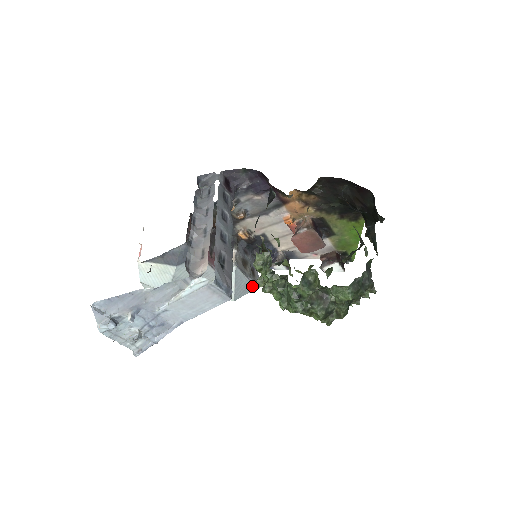
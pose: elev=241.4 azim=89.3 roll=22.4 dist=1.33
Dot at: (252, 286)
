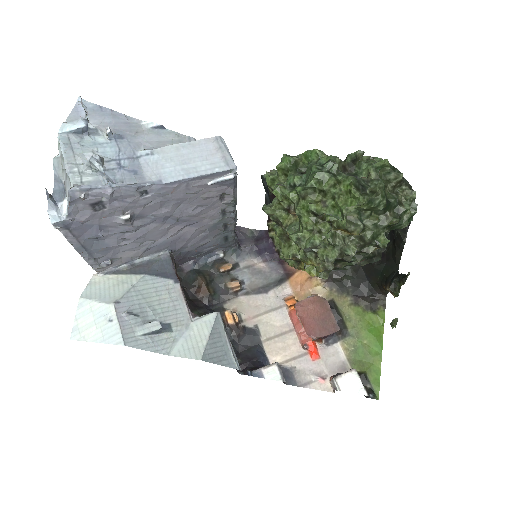
Dot at: (231, 360)
